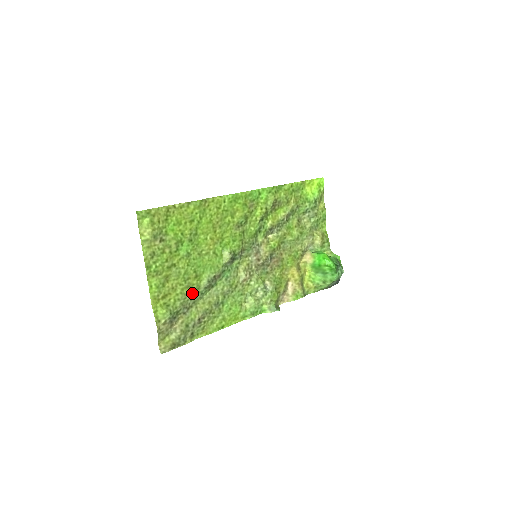
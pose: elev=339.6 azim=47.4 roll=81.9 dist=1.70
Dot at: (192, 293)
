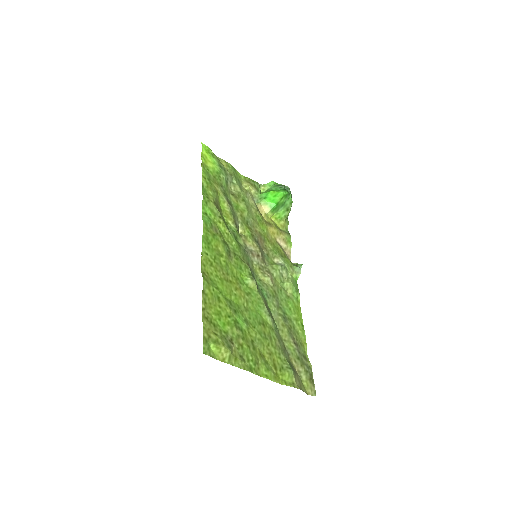
Dot at: (275, 338)
